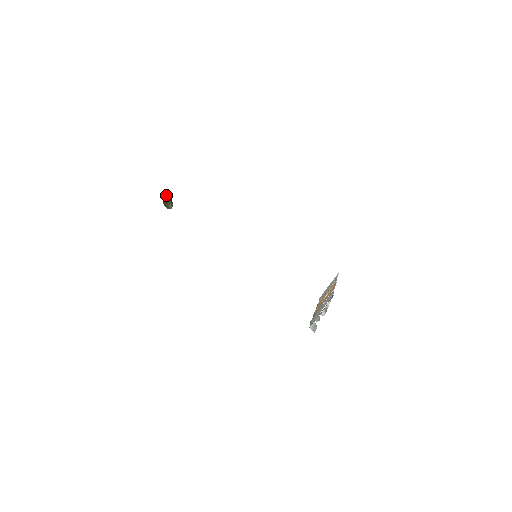
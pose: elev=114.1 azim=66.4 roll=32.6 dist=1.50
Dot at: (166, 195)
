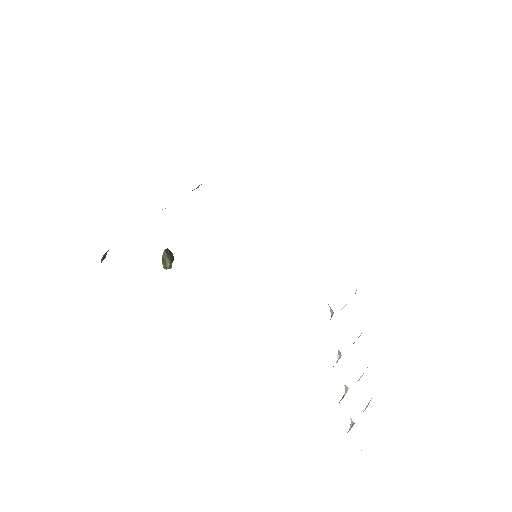
Dot at: (168, 249)
